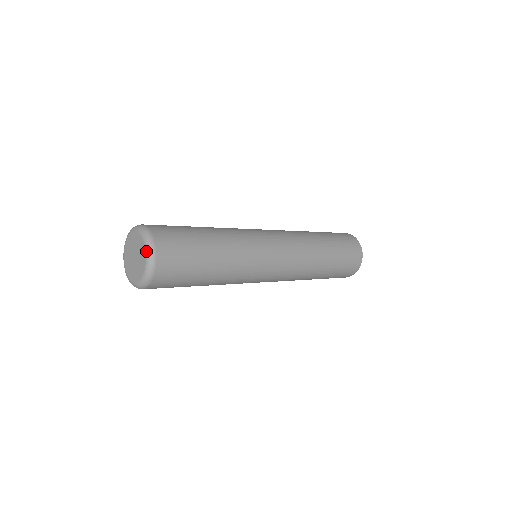
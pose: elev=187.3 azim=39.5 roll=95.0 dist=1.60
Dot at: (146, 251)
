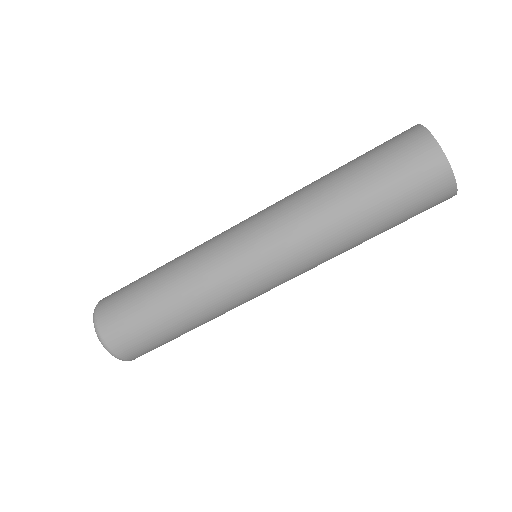
Dot at: occluded
